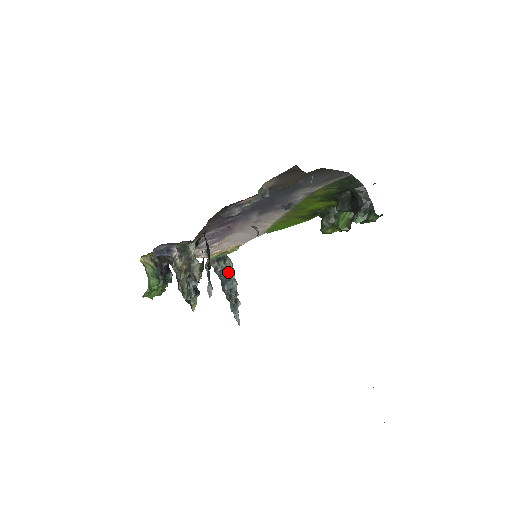
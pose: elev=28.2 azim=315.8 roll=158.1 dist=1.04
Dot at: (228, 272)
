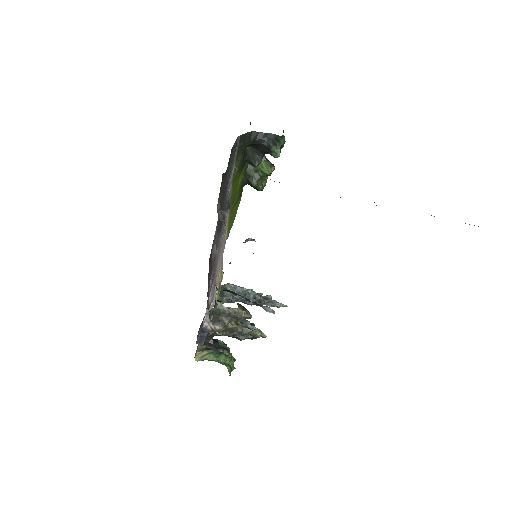
Dot at: (237, 292)
